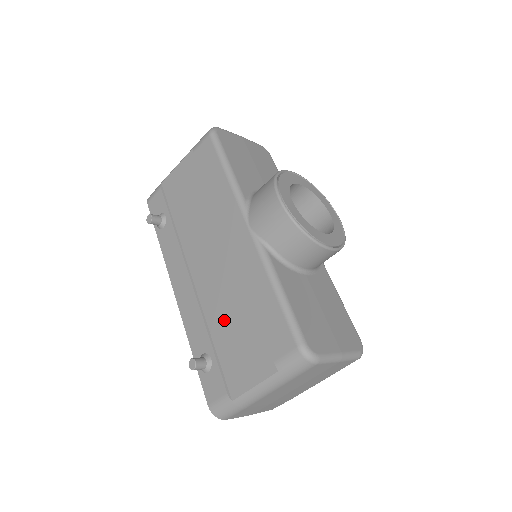
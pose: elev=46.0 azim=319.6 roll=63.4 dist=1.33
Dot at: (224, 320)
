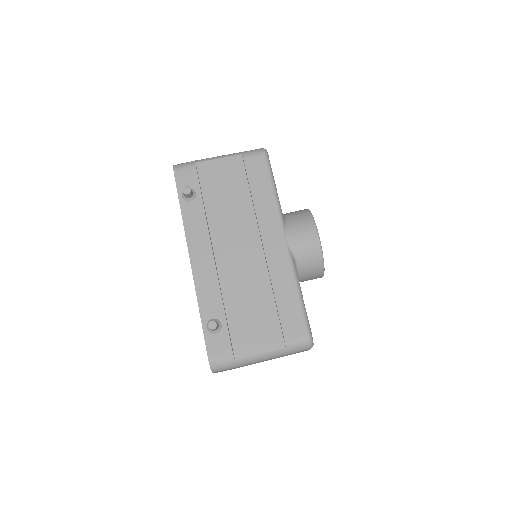
Dot at: (242, 299)
